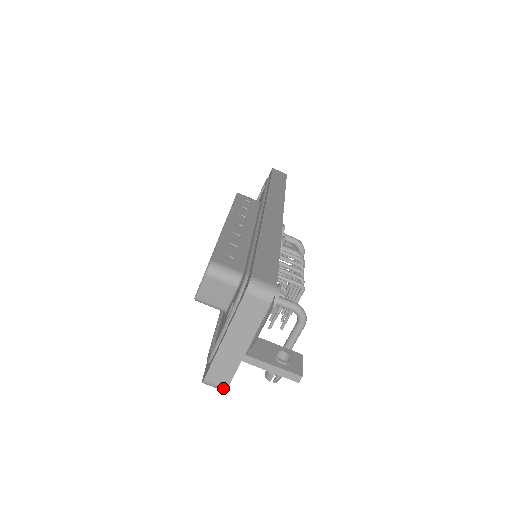
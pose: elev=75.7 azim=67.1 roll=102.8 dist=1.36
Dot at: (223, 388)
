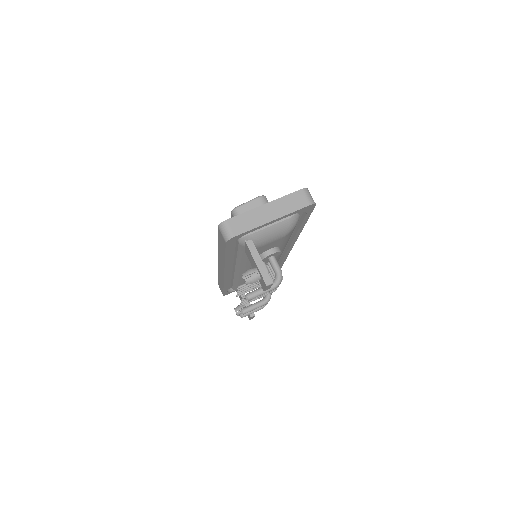
Dot at: (232, 235)
